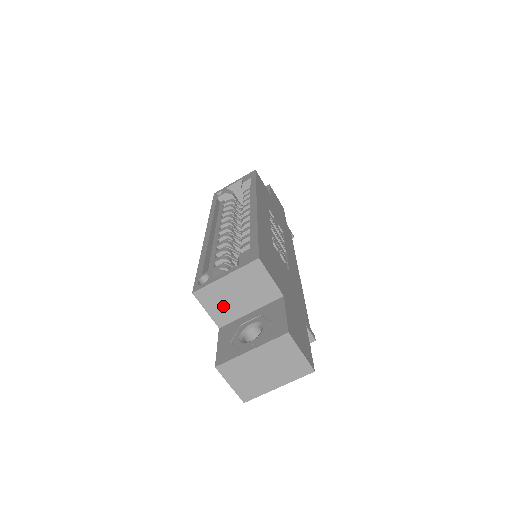
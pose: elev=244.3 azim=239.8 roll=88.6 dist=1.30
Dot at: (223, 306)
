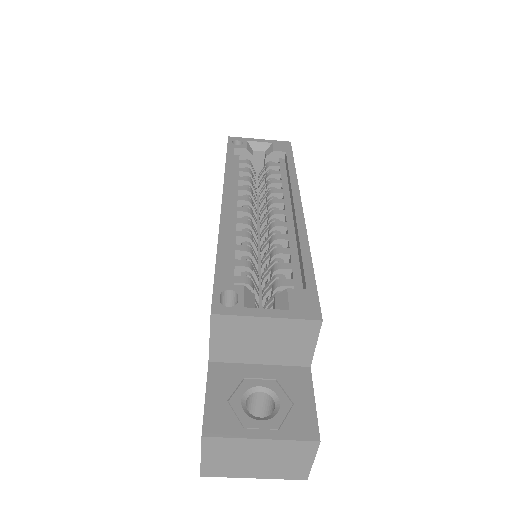
Dot at: (235, 344)
